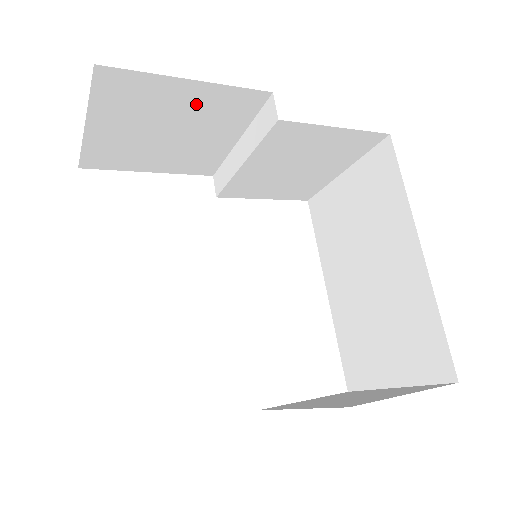
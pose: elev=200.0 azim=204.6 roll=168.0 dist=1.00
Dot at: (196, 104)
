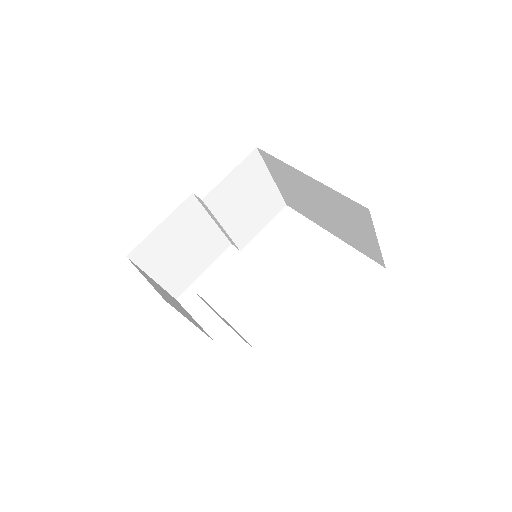
Dot at: (175, 229)
